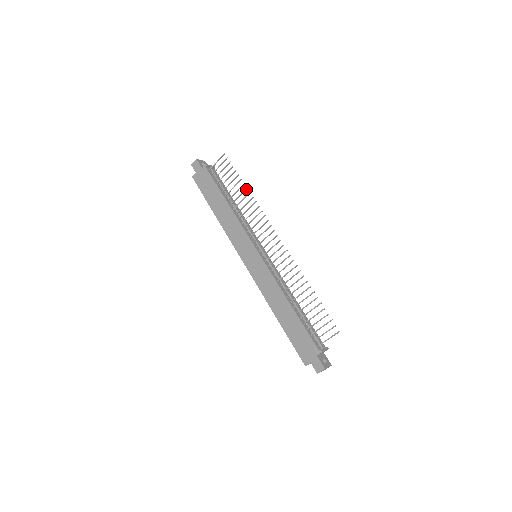
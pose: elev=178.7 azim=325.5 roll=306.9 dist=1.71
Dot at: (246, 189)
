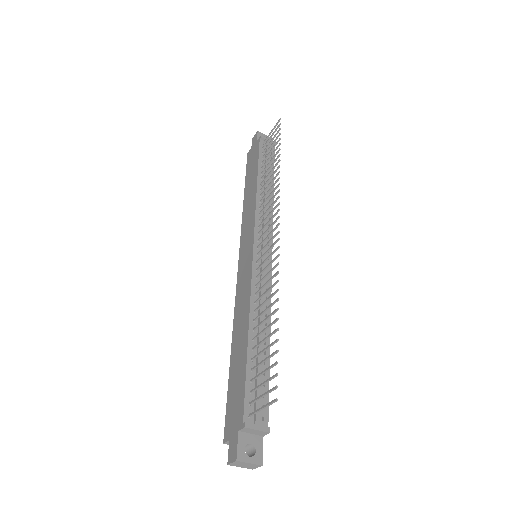
Dot at: (278, 162)
